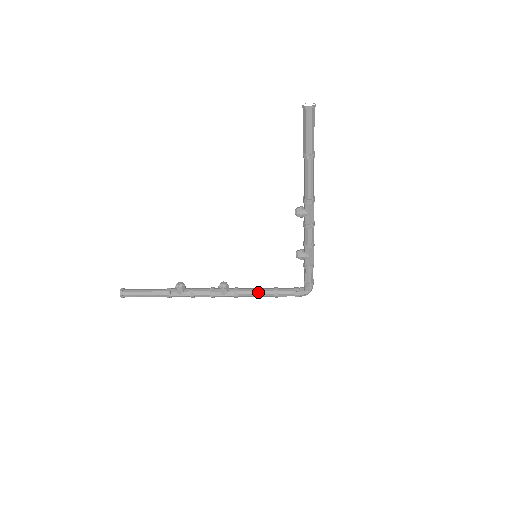
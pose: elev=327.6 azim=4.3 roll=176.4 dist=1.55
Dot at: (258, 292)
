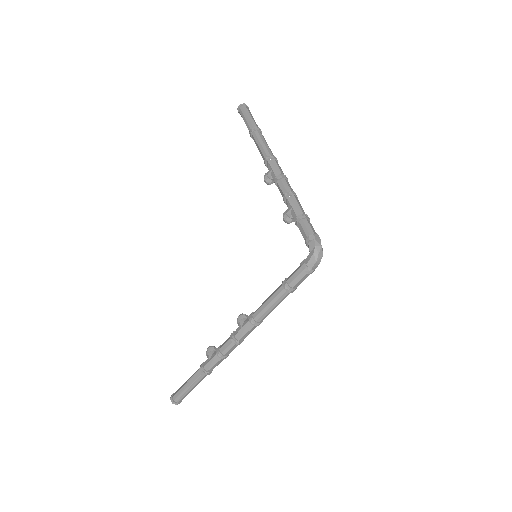
Dot at: (269, 297)
